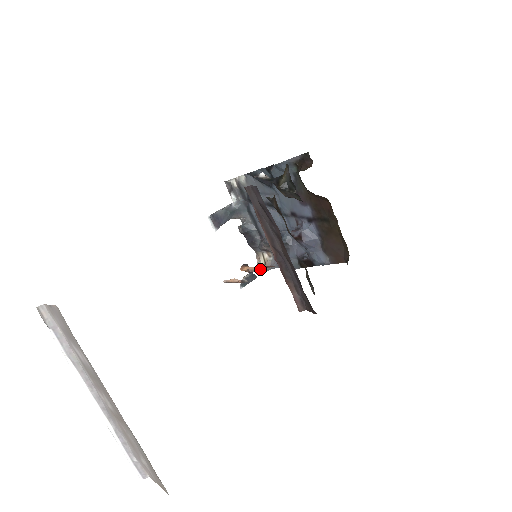
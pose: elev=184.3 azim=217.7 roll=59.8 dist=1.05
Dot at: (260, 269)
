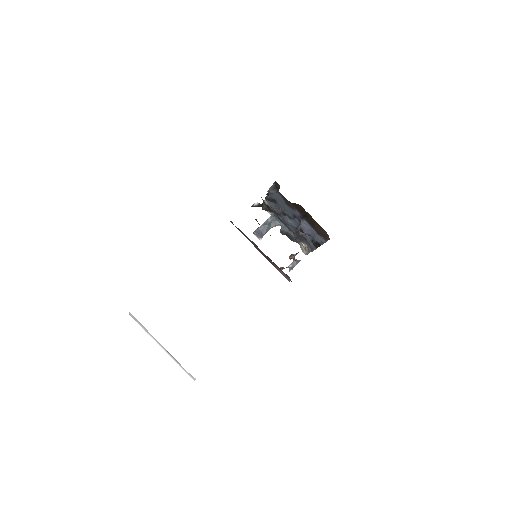
Dot at: (294, 256)
